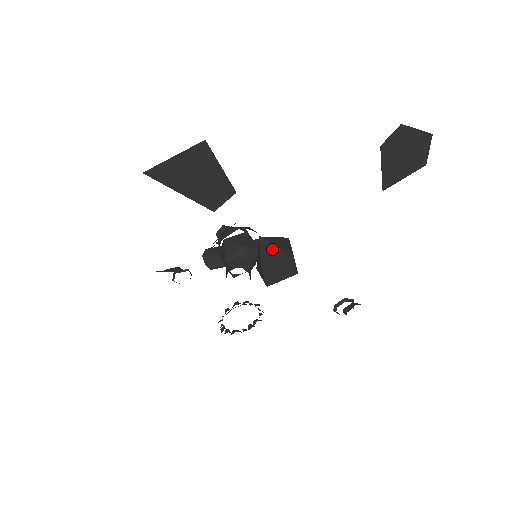
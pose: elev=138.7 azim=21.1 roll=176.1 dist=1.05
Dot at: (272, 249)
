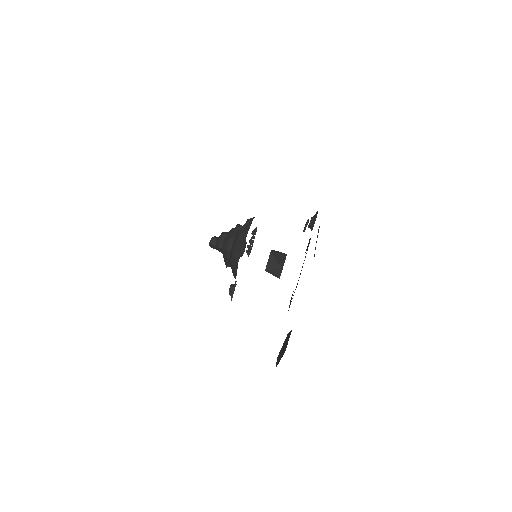
Dot at: (278, 272)
